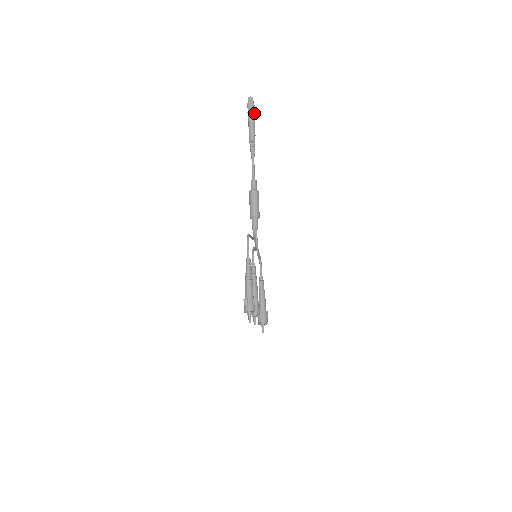
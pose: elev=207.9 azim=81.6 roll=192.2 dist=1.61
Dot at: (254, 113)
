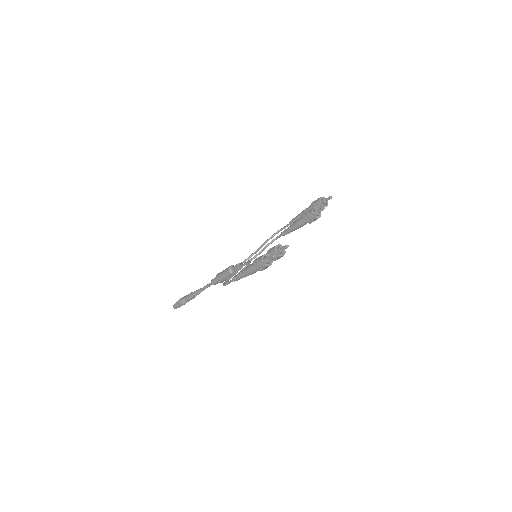
Dot at: occluded
